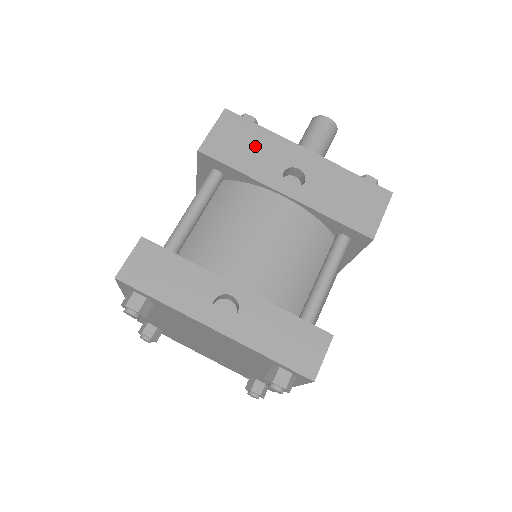
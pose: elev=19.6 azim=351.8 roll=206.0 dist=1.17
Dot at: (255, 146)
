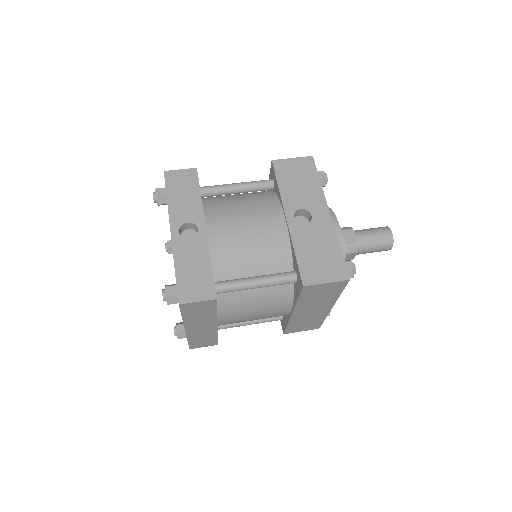
Dot at: (303, 185)
